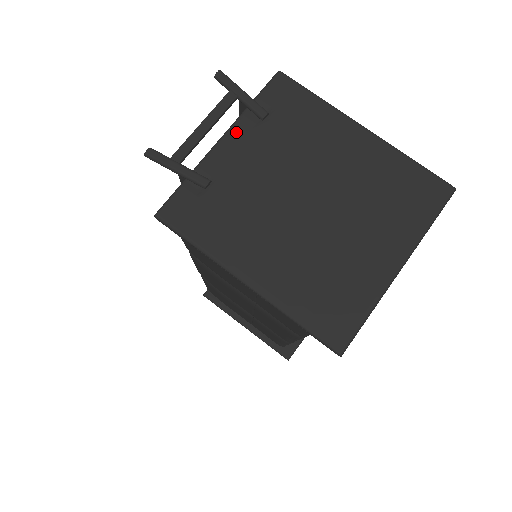
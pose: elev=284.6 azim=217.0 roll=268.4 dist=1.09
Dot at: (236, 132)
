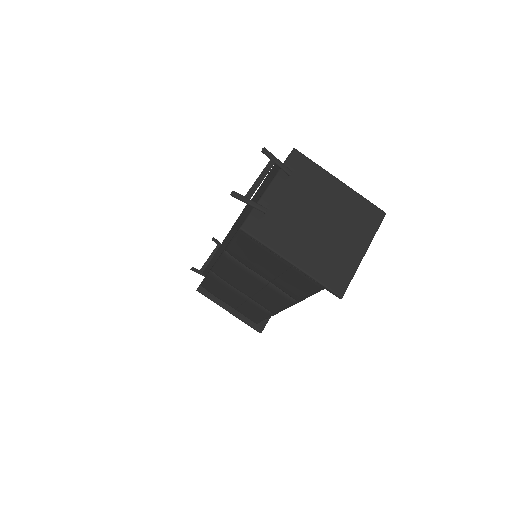
Dot at: (277, 182)
